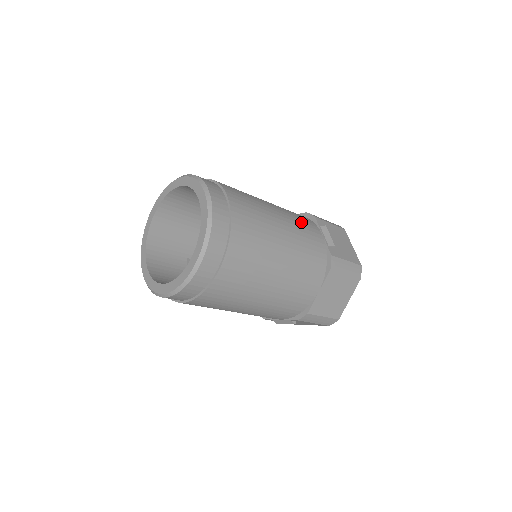
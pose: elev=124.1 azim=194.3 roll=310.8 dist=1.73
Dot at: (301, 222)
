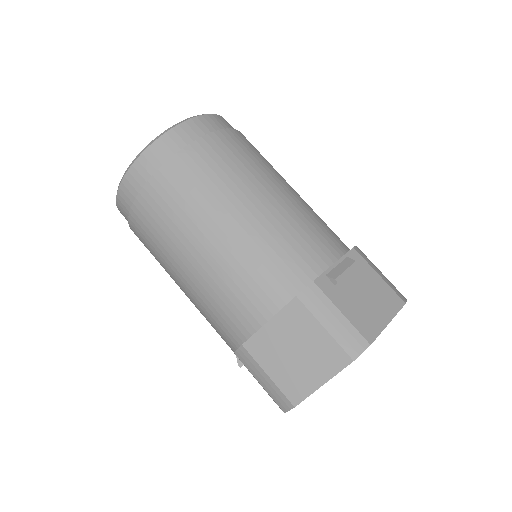
Dot at: (312, 227)
